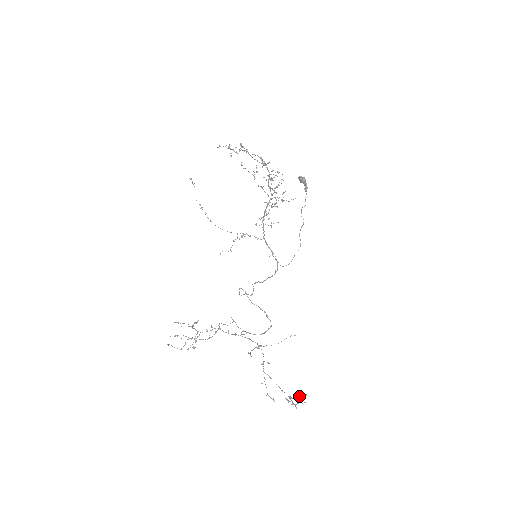
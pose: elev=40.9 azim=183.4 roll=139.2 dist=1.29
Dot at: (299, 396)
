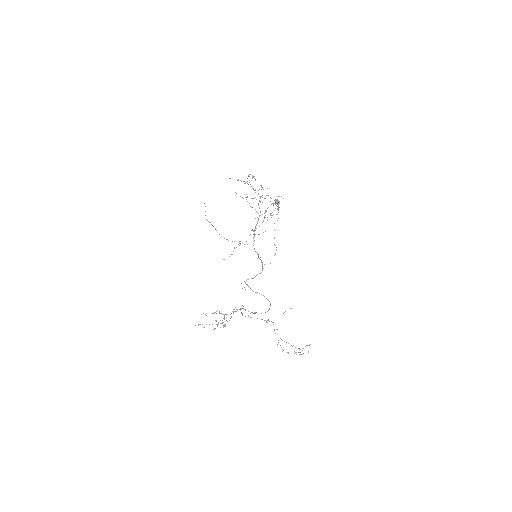
Dot at: occluded
